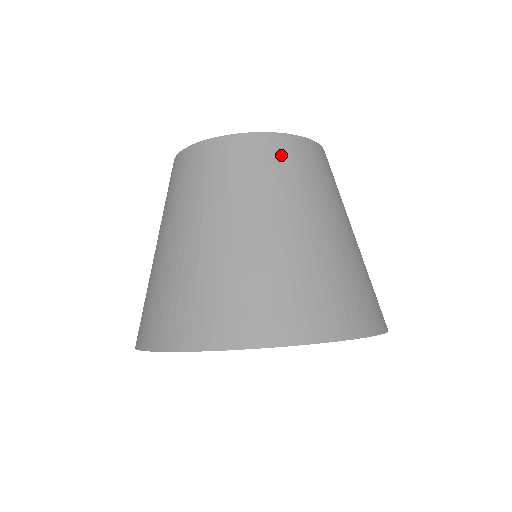
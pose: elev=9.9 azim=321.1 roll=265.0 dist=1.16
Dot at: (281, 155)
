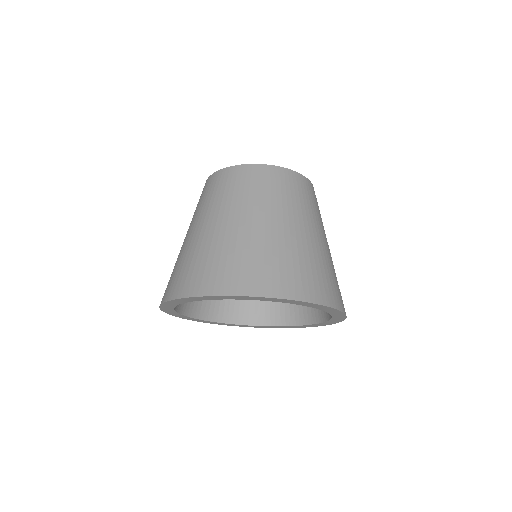
Dot at: (315, 197)
